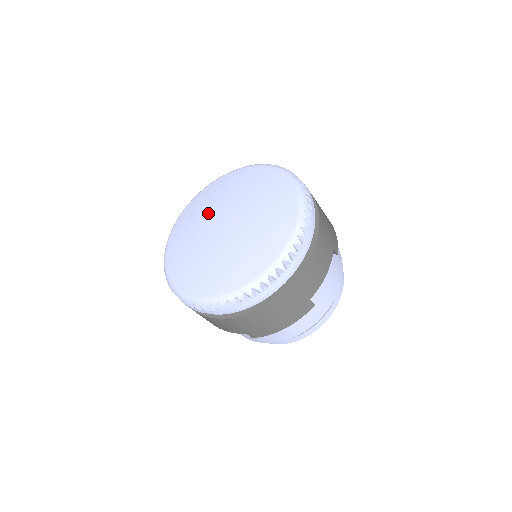
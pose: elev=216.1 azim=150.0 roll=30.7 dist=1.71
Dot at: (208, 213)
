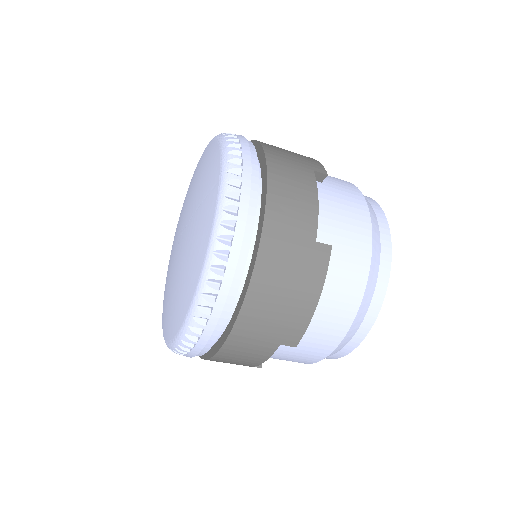
Dot at: (173, 246)
